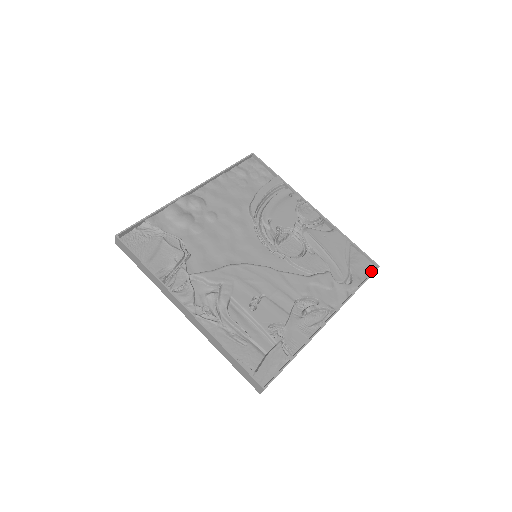
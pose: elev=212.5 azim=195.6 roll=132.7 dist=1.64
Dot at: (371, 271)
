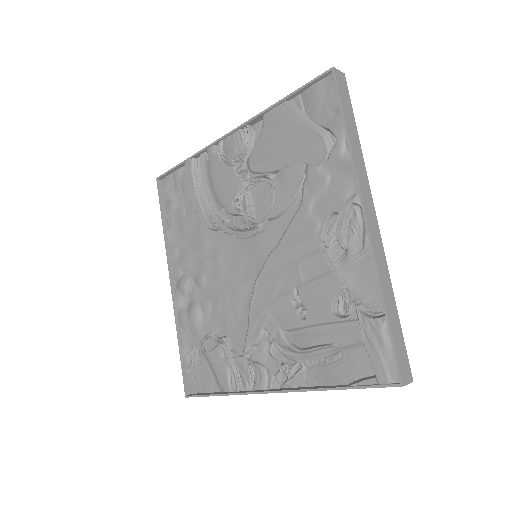
Dot at: (334, 87)
